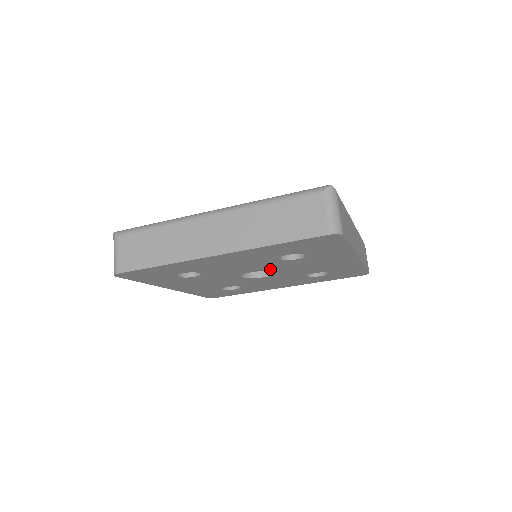
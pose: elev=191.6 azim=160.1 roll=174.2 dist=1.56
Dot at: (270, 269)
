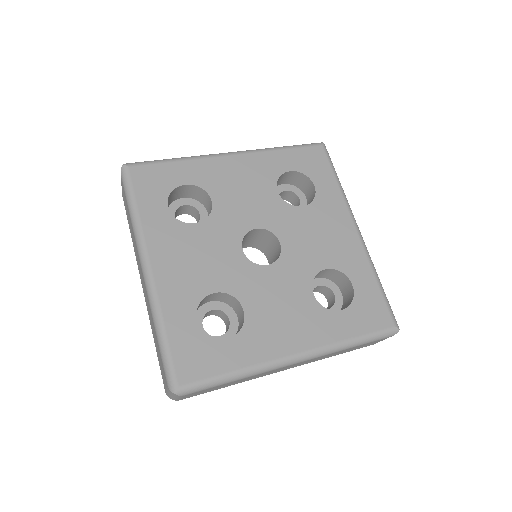
Dot at: occluded
